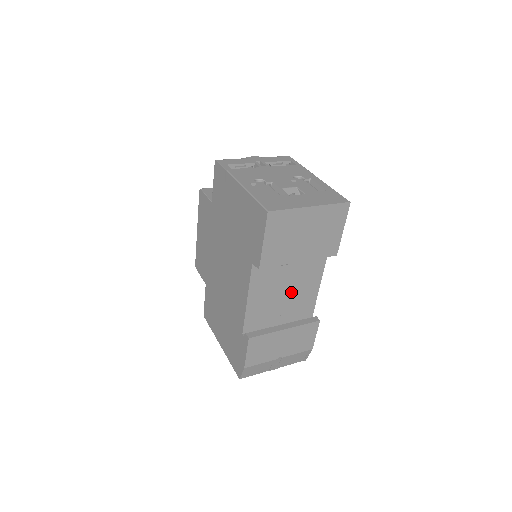
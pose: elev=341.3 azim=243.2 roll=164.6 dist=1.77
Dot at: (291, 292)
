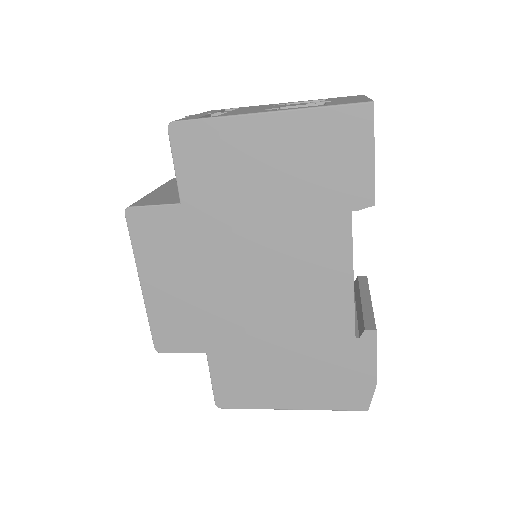
Dot at: occluded
